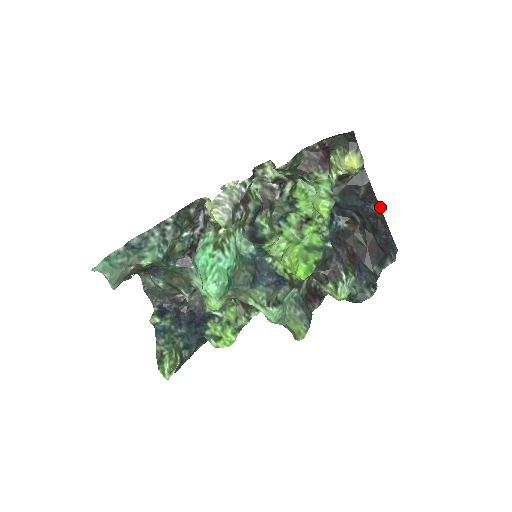
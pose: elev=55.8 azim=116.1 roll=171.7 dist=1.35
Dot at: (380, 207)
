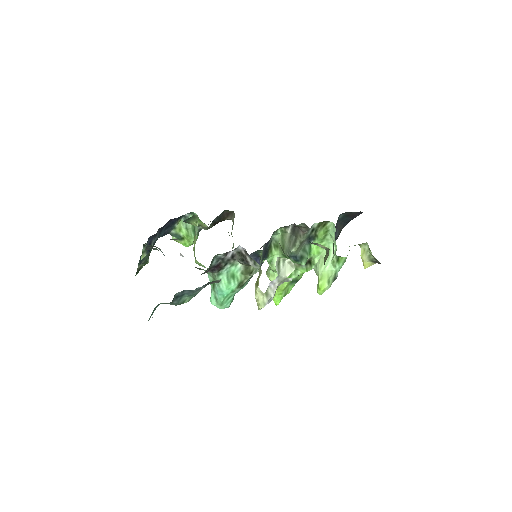
Dot at: occluded
